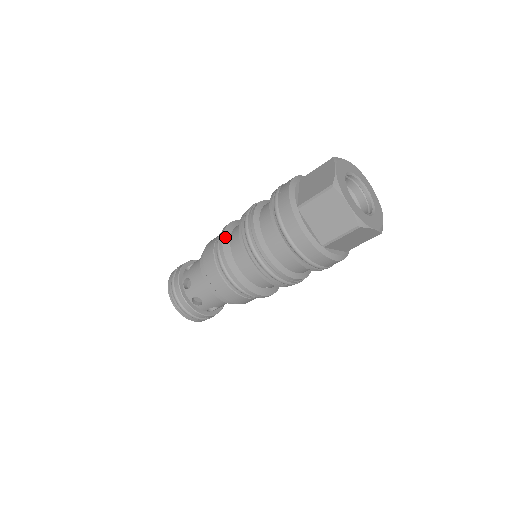
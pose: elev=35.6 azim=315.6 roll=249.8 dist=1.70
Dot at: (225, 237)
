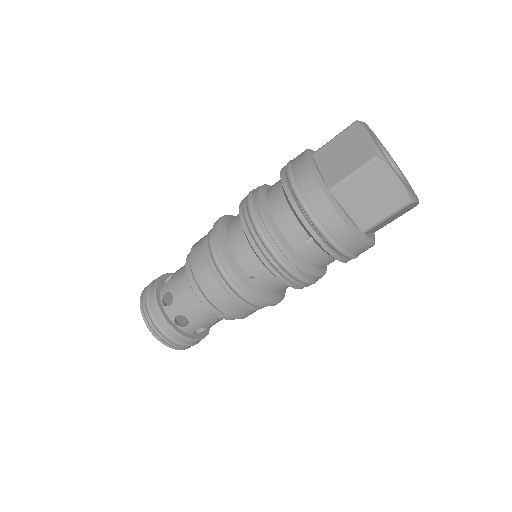
Dot at: (228, 216)
